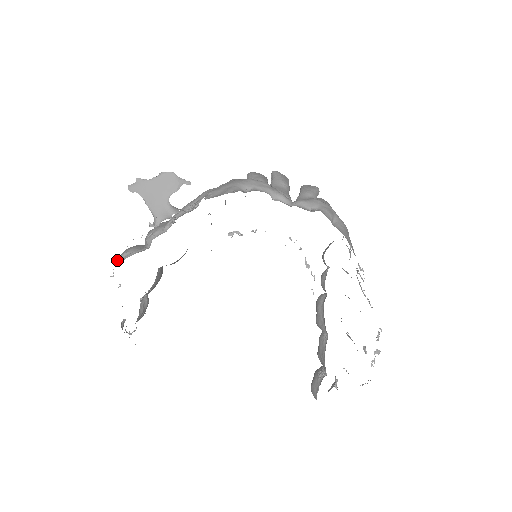
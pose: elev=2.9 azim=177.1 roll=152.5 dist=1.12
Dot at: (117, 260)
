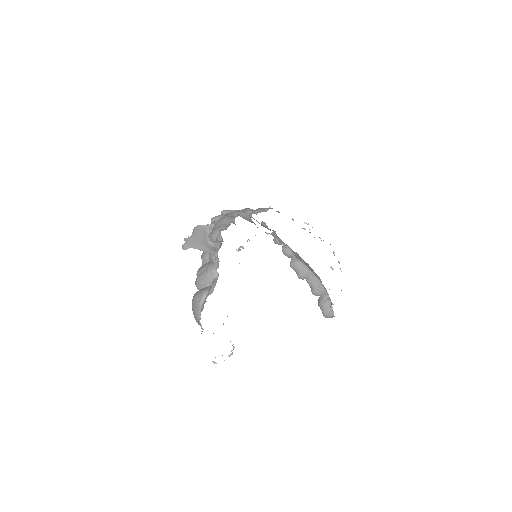
Dot at: (199, 304)
